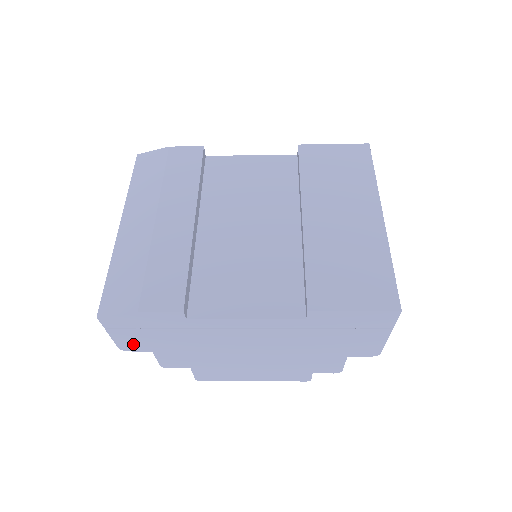
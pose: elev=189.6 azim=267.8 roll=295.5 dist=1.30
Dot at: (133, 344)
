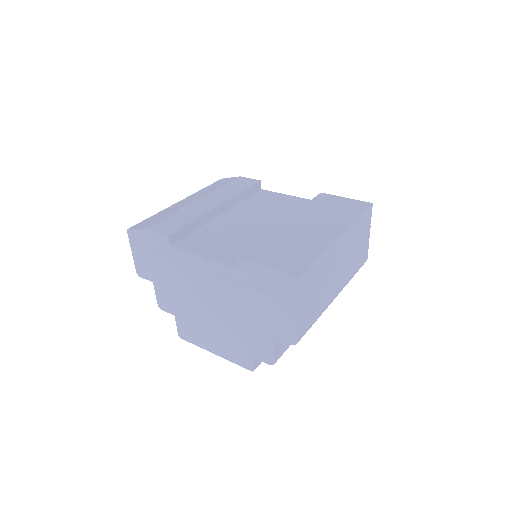
Dot at: (143, 269)
